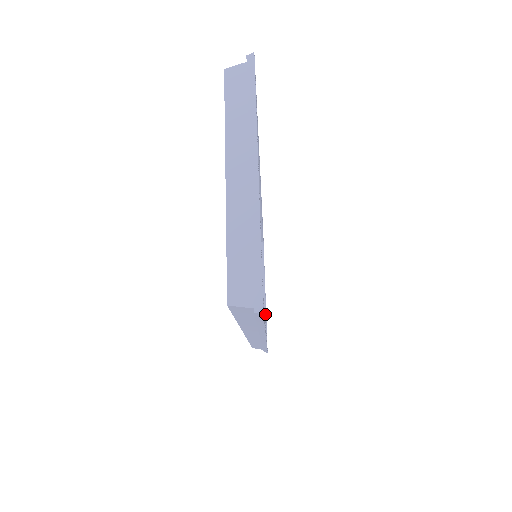
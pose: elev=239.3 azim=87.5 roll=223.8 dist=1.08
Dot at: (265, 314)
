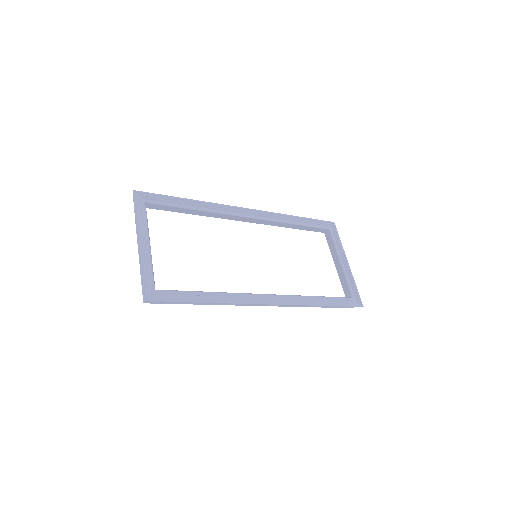
Dot at: (346, 280)
